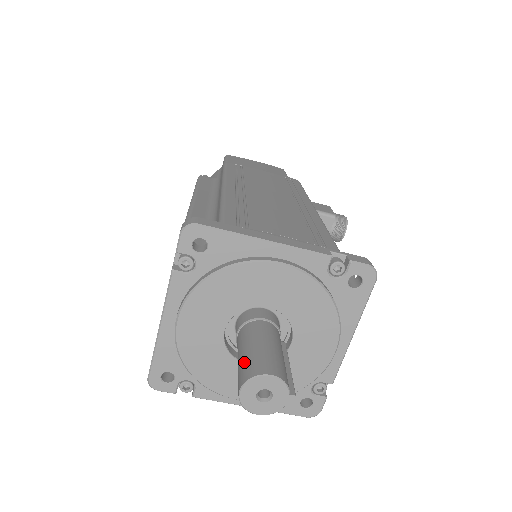
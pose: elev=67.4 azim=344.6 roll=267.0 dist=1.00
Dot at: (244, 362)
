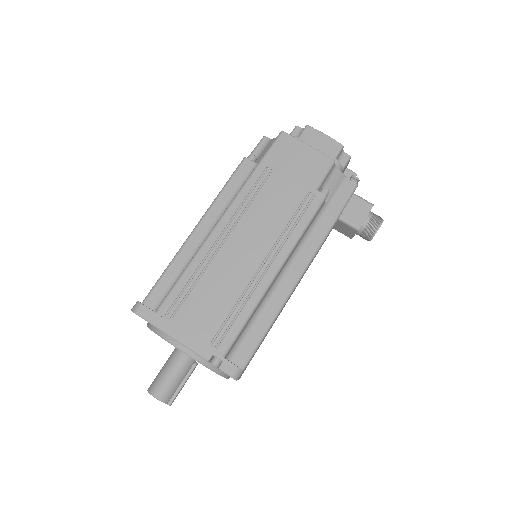
Dot at: (156, 377)
